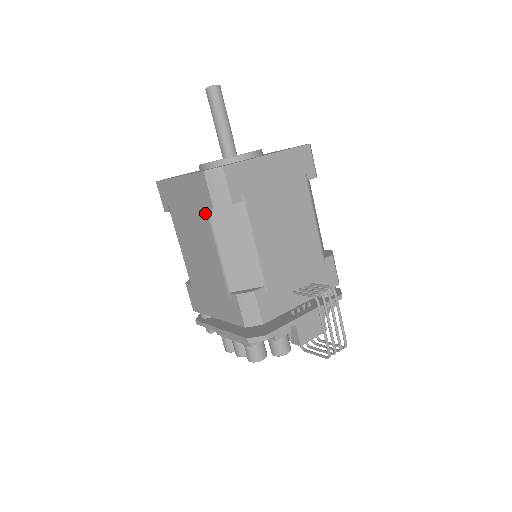
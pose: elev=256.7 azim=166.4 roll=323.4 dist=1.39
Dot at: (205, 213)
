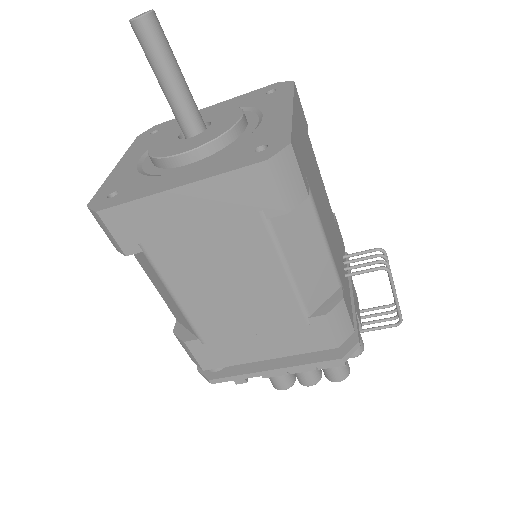
Dot at: (261, 226)
